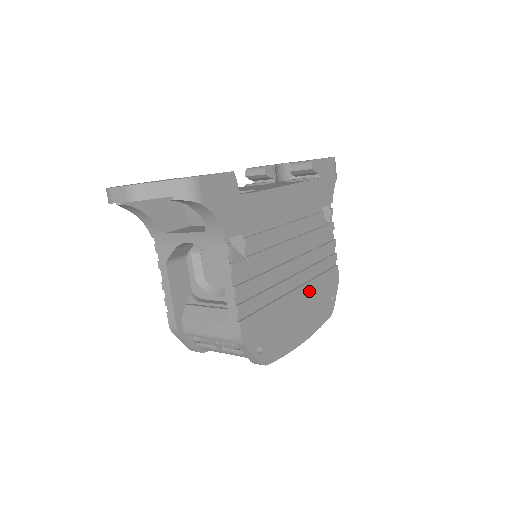
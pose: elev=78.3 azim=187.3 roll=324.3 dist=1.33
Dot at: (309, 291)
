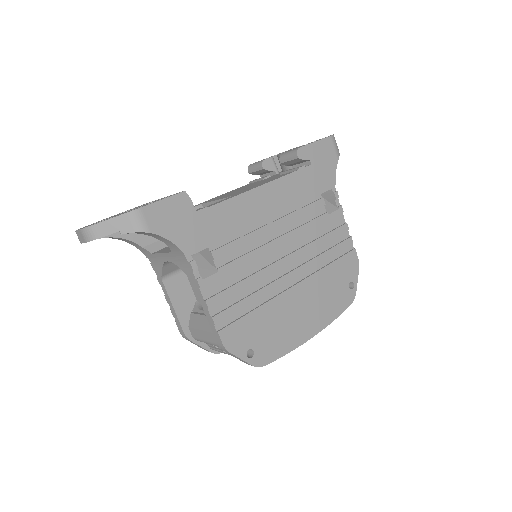
Dot at: (314, 284)
